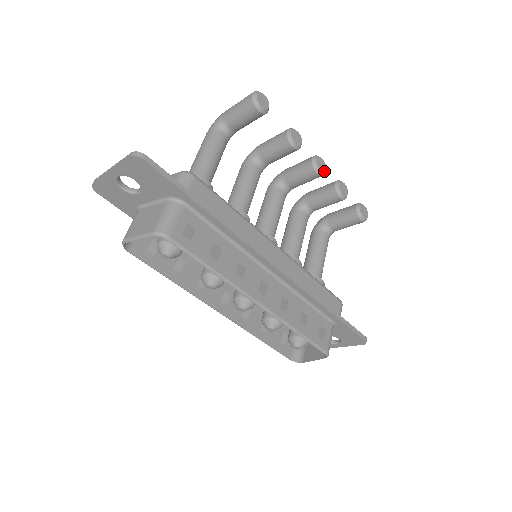
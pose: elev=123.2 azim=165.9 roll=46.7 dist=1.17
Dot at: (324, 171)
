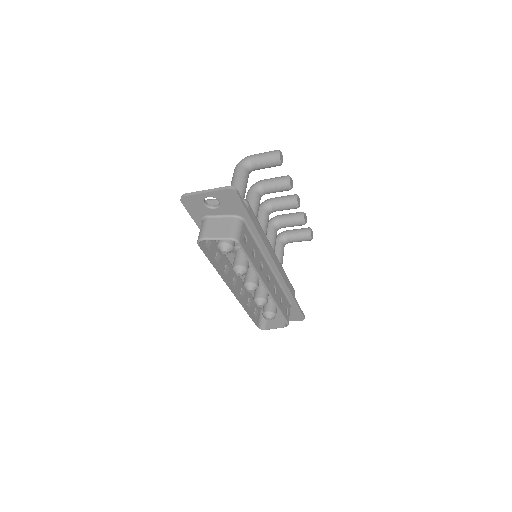
Dot at: occluded
